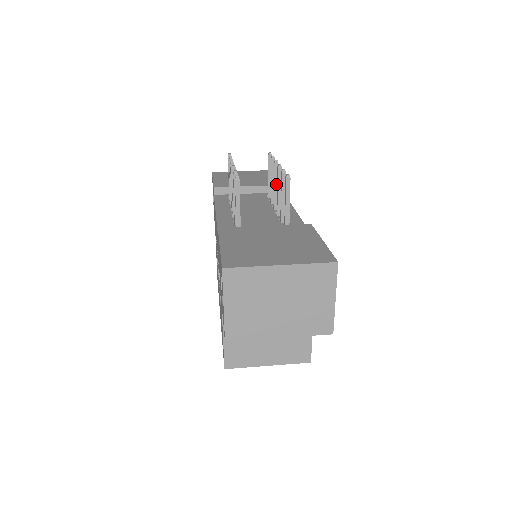
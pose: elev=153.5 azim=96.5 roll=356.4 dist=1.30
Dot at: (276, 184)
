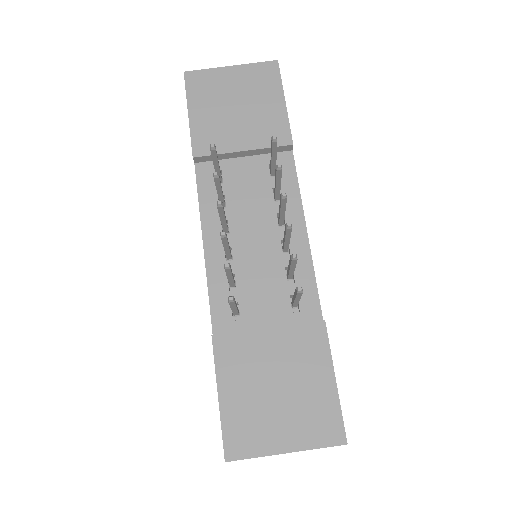
Dot at: (283, 210)
